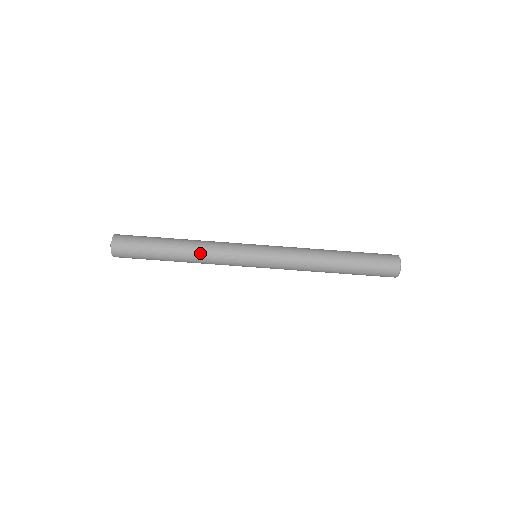
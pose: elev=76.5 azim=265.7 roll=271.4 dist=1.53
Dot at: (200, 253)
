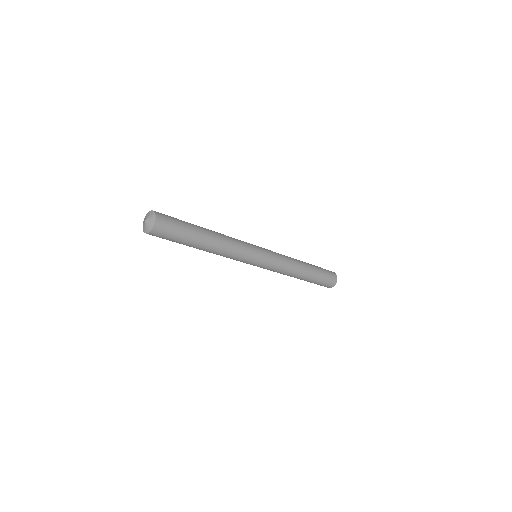
Dot at: (225, 249)
